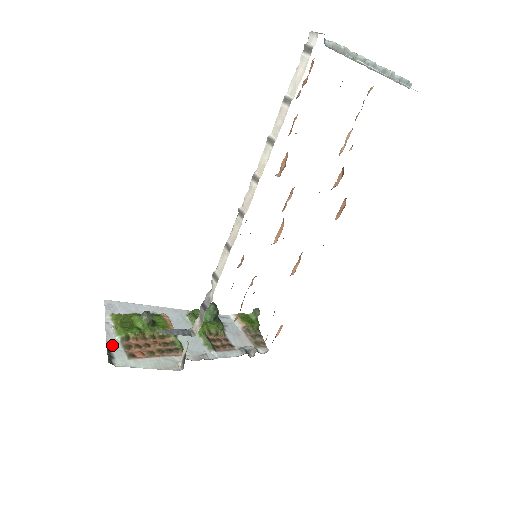
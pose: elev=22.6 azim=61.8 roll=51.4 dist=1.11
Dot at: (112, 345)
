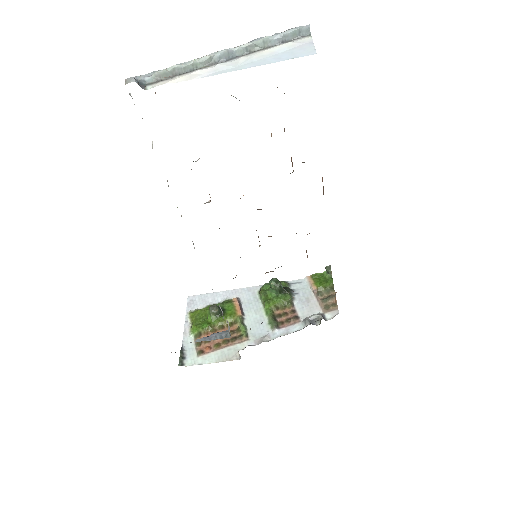
Dot at: (187, 345)
